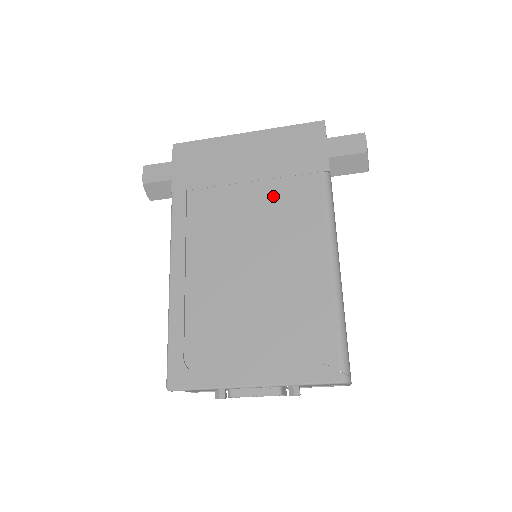
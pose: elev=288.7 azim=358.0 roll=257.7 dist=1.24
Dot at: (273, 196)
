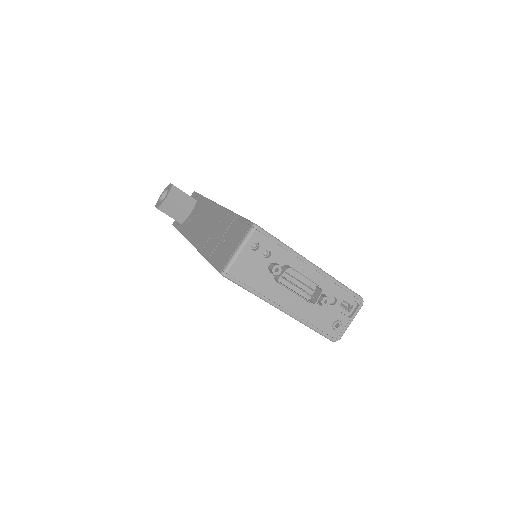
Dot at: occluded
